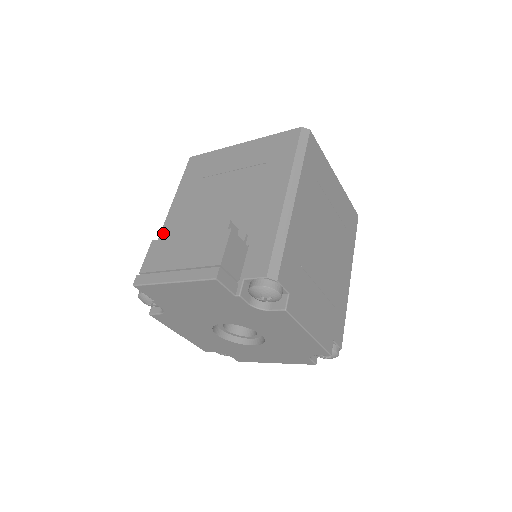
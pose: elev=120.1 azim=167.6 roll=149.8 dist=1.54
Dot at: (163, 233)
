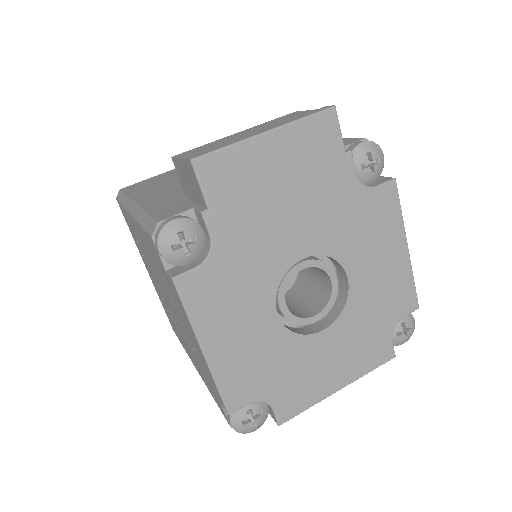
Dot at: occluded
